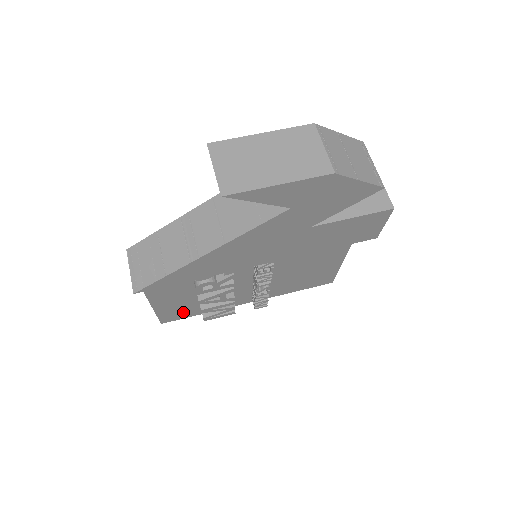
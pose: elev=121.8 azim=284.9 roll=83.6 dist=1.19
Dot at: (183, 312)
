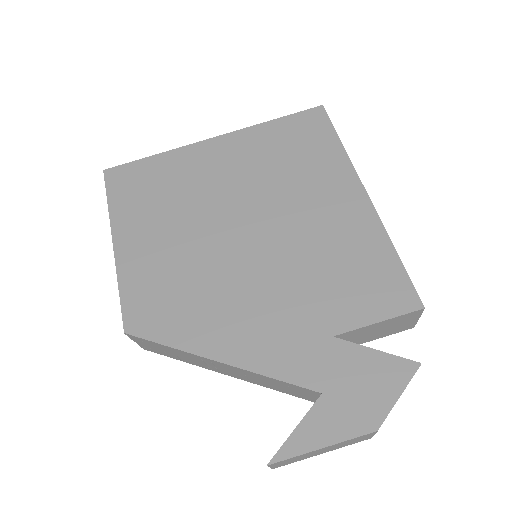
Dot at: occluded
